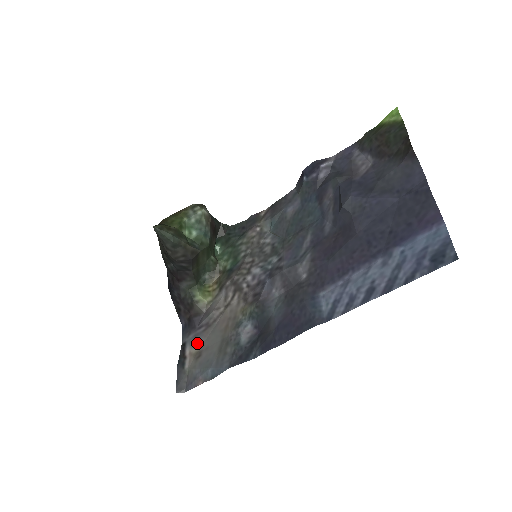
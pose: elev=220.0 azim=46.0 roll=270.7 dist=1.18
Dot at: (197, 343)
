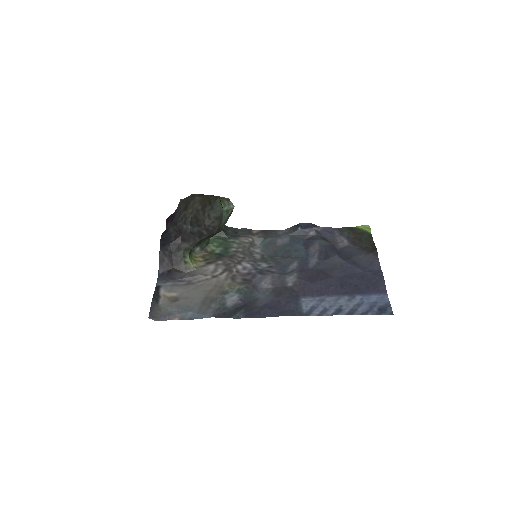
Dot at: (174, 291)
